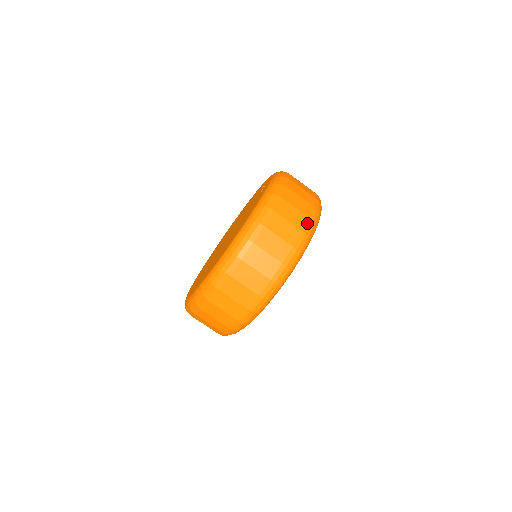
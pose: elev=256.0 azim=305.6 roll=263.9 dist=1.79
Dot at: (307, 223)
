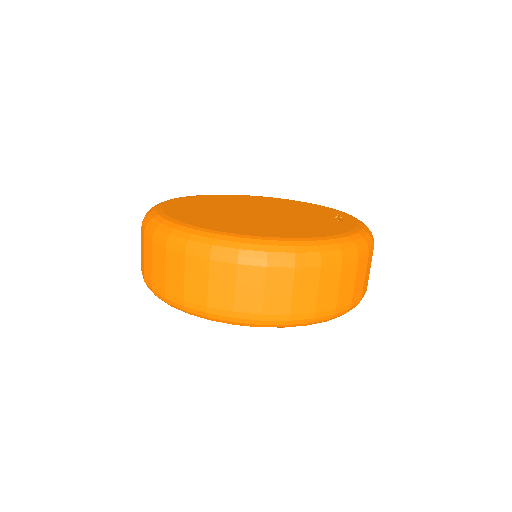
Dot at: (358, 300)
